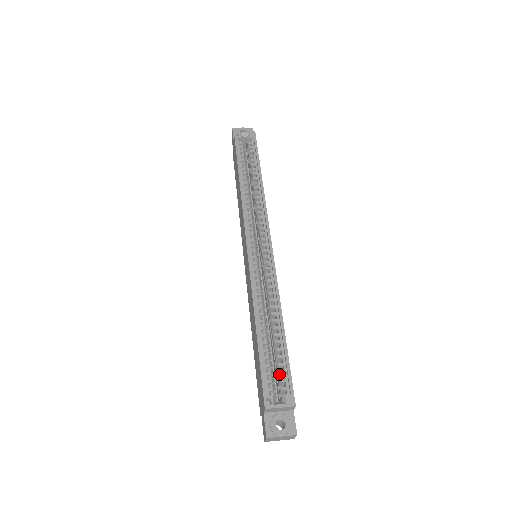
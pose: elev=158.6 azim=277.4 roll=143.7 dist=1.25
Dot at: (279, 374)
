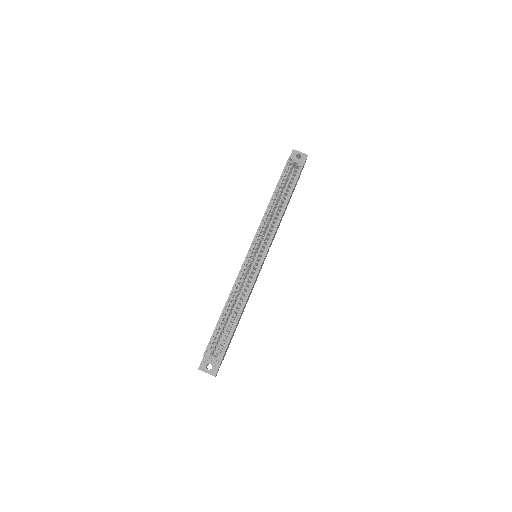
Dot at: (223, 340)
